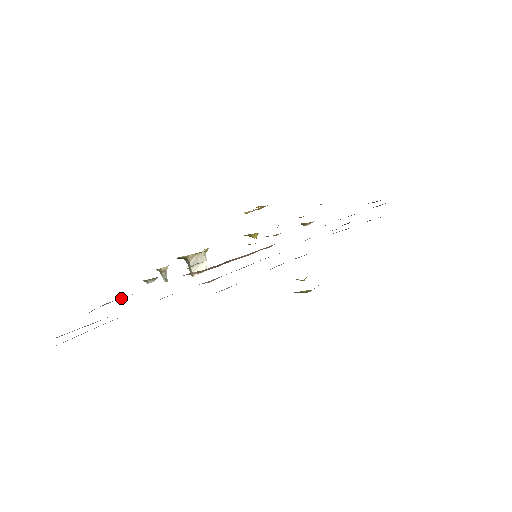
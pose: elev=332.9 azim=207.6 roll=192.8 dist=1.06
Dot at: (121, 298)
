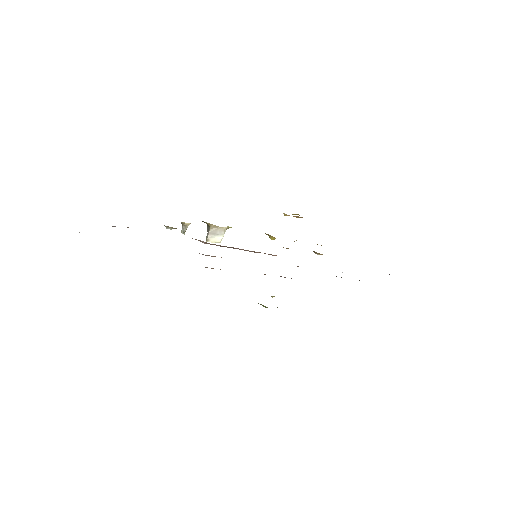
Dot at: occluded
